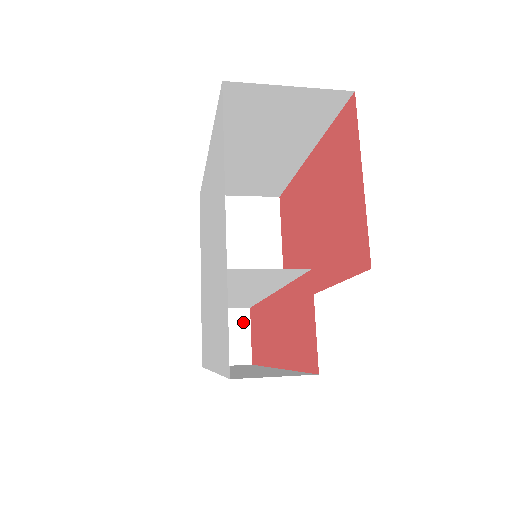
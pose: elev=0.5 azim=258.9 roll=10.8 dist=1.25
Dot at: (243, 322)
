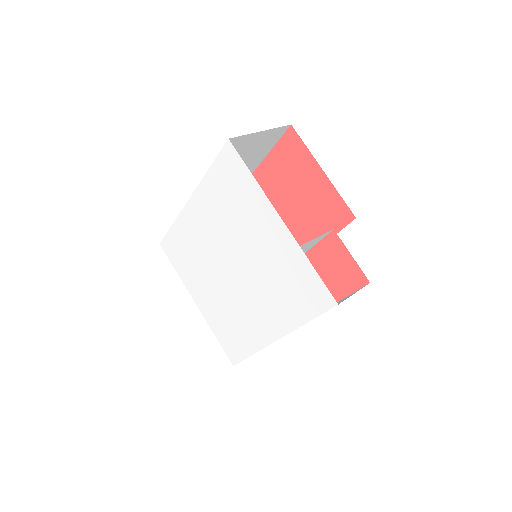
Dot at: occluded
